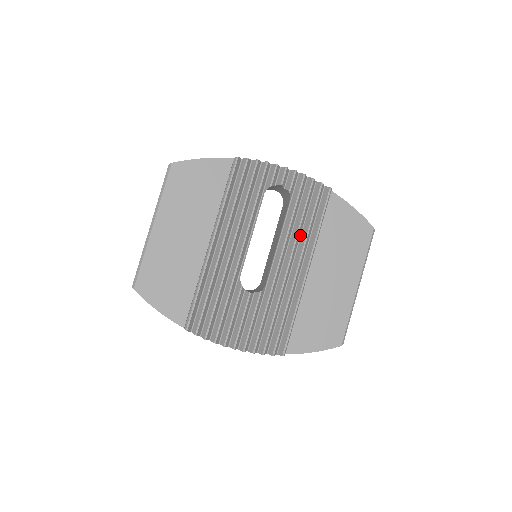
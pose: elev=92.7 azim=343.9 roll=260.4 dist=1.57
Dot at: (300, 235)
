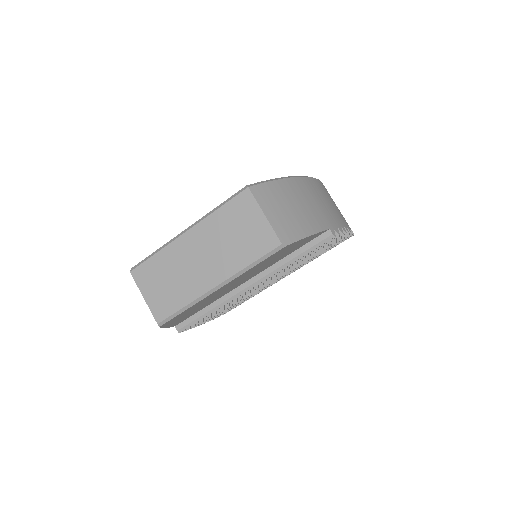
Dot at: occluded
